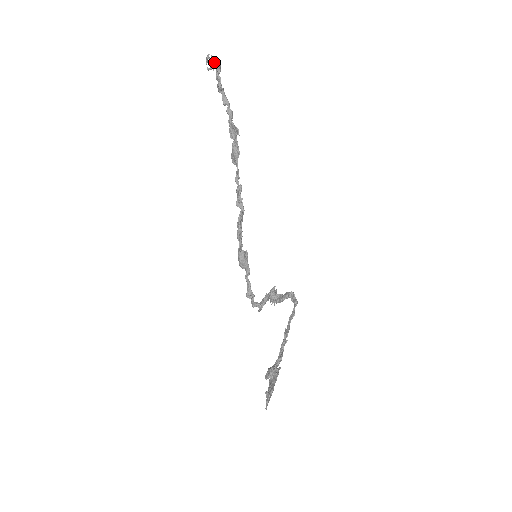
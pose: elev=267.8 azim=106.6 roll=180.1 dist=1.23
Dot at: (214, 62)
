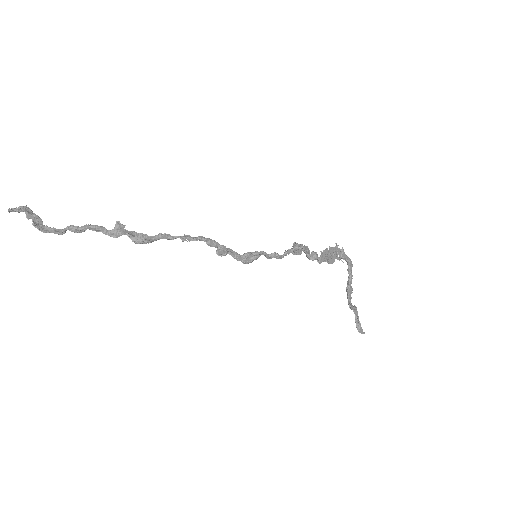
Dot at: (19, 209)
